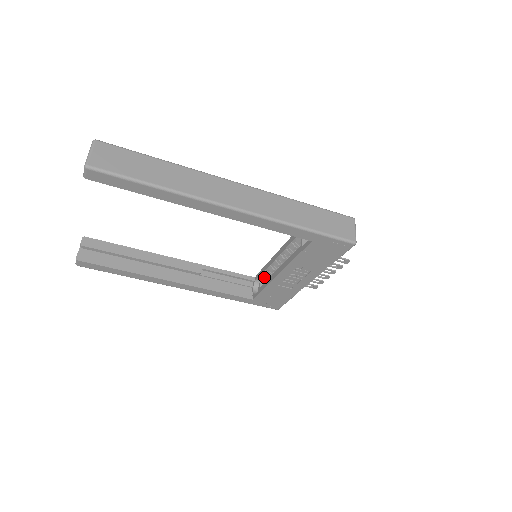
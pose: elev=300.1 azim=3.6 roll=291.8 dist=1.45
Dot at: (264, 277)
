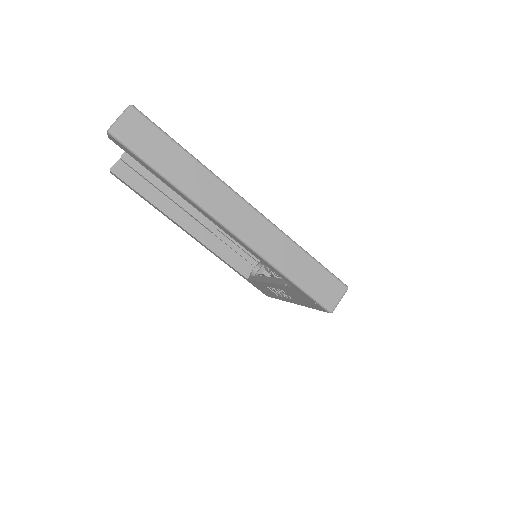
Dot at: (265, 268)
